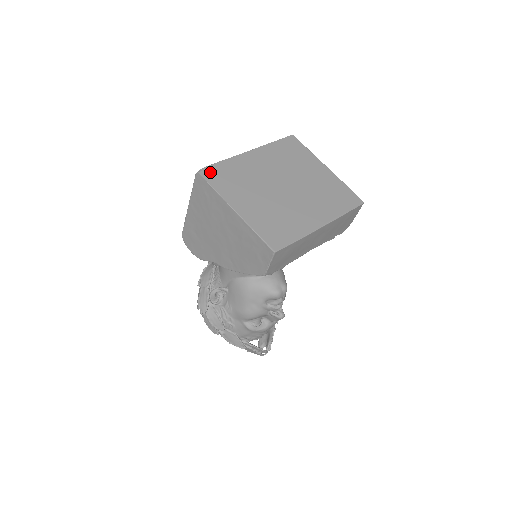
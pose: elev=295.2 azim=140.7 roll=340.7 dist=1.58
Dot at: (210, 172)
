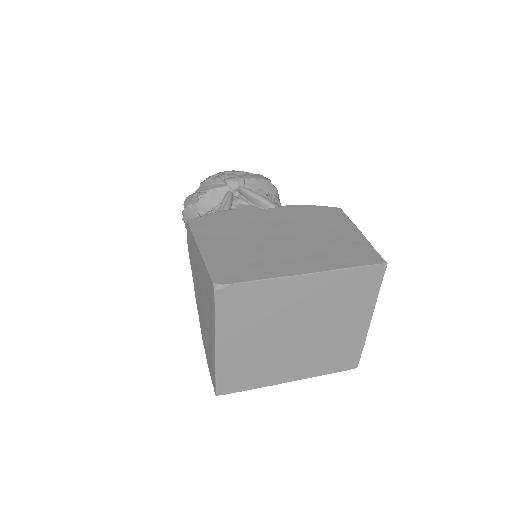
Dot at: (230, 294)
